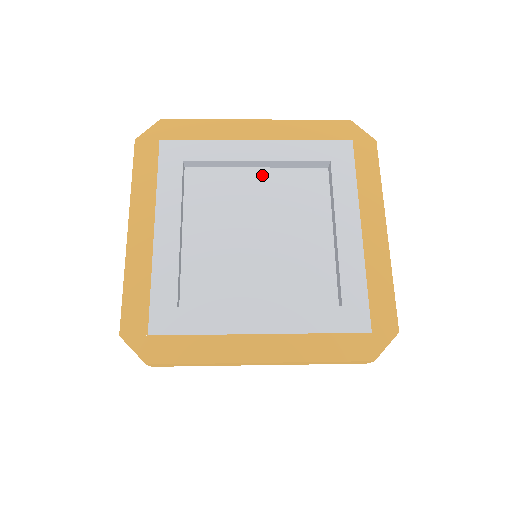
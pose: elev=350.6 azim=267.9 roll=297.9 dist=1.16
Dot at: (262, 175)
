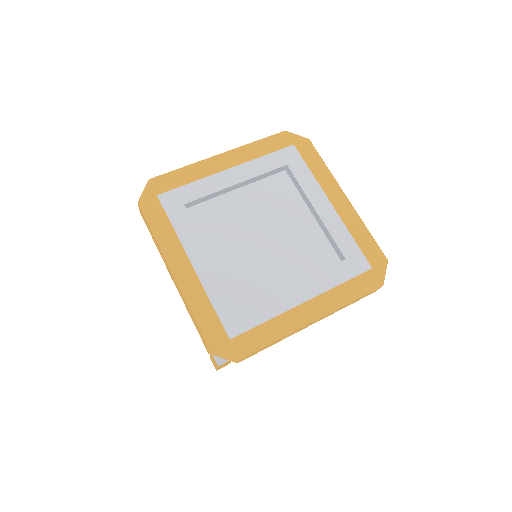
Dot at: (243, 193)
